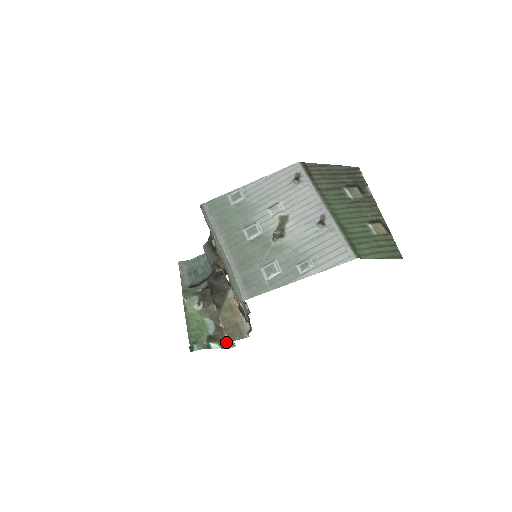
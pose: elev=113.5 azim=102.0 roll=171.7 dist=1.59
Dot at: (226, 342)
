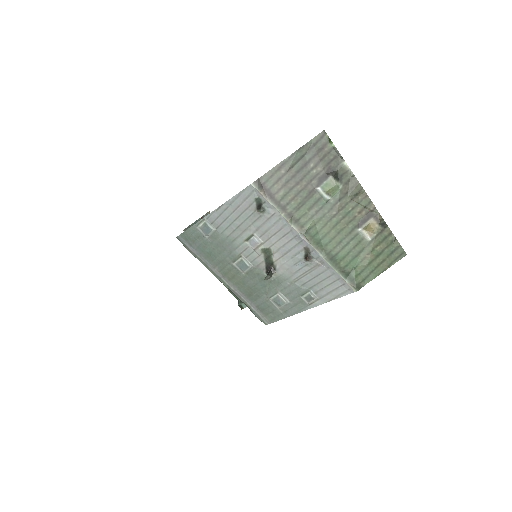
Dot at: occluded
